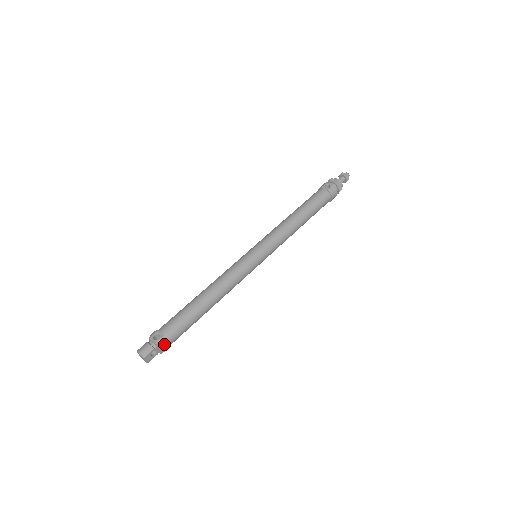
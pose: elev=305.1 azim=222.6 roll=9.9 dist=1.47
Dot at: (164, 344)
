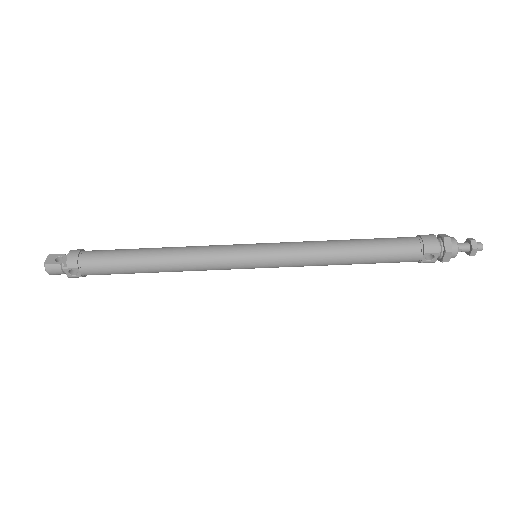
Dot at: occluded
